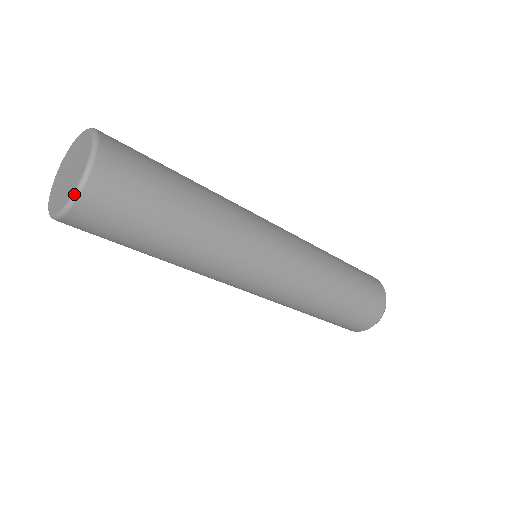
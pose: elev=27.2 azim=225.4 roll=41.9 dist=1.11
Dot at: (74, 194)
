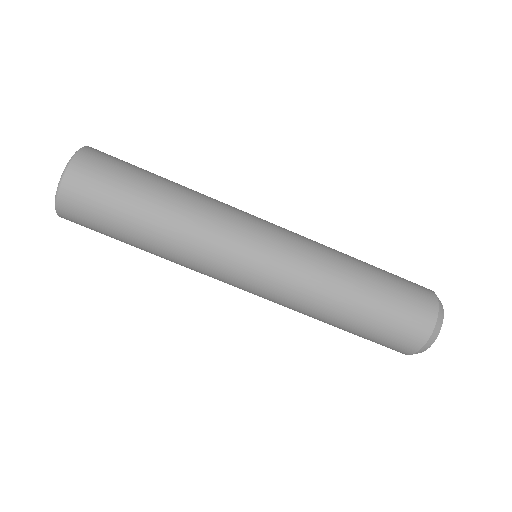
Dot at: (56, 193)
